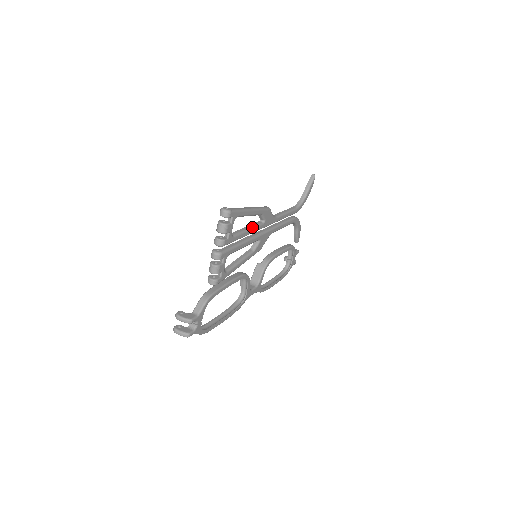
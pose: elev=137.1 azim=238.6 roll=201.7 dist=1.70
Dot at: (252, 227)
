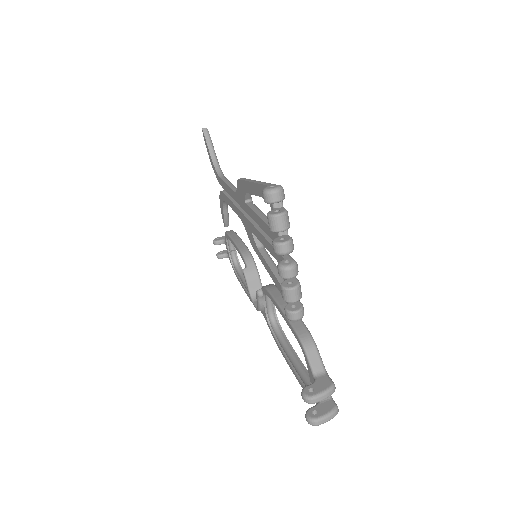
Dot at: (261, 211)
